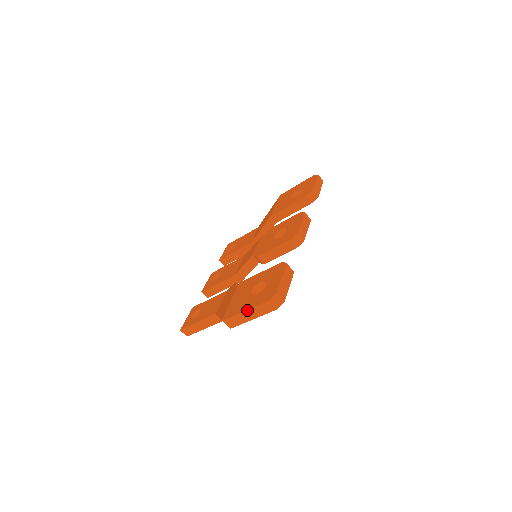
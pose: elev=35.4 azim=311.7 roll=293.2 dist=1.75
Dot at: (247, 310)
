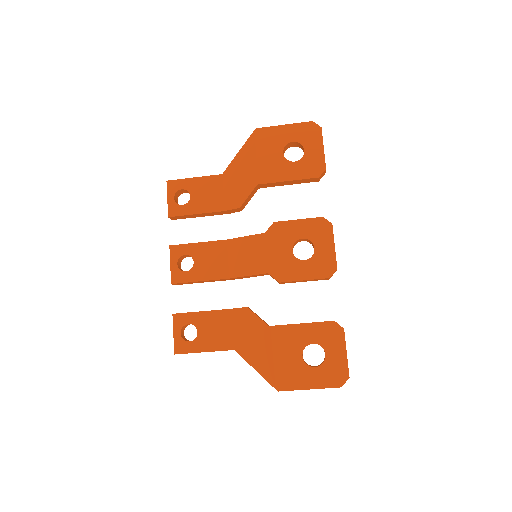
Dot at: occluded
